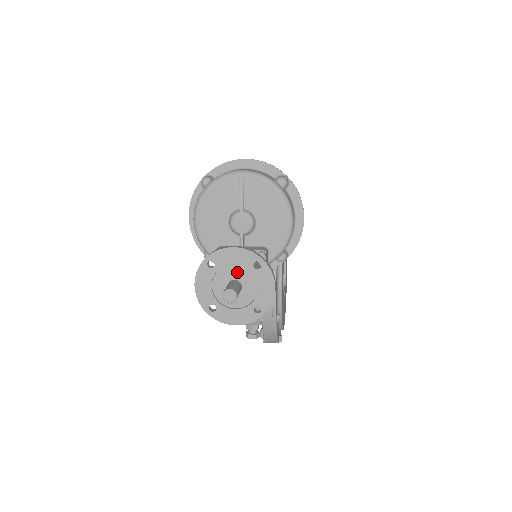
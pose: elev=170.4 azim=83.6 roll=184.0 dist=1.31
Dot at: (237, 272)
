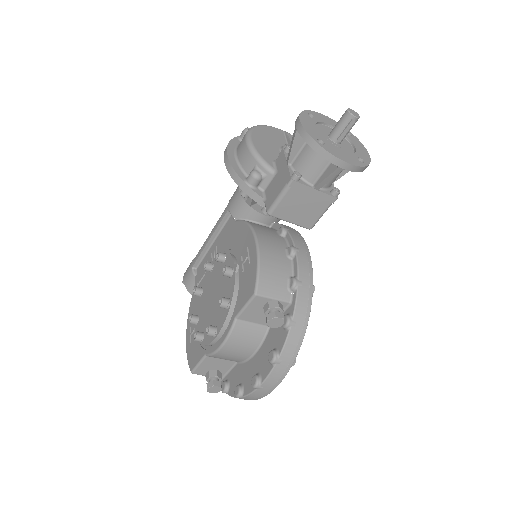
Dot at: occluded
